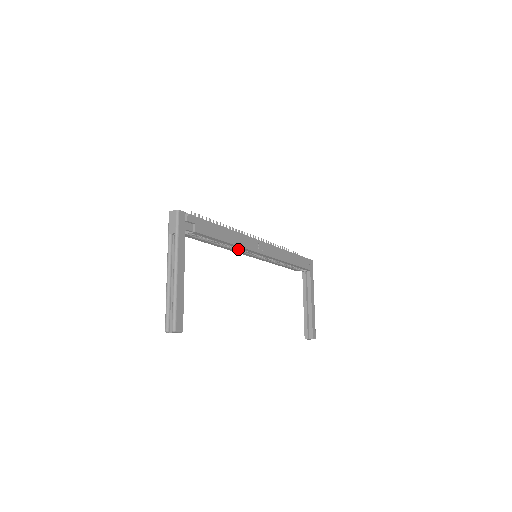
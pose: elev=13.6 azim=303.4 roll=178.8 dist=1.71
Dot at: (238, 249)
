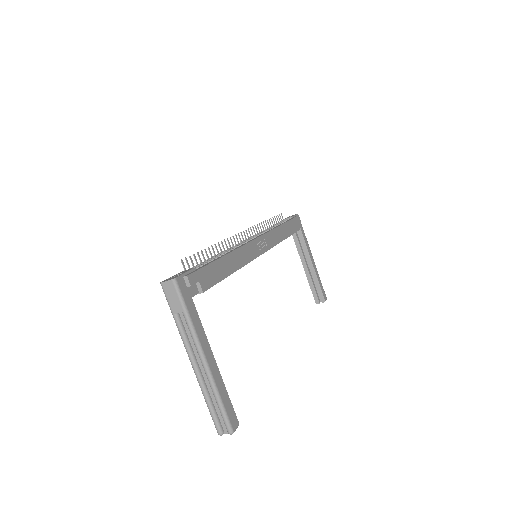
Dot at: occluded
